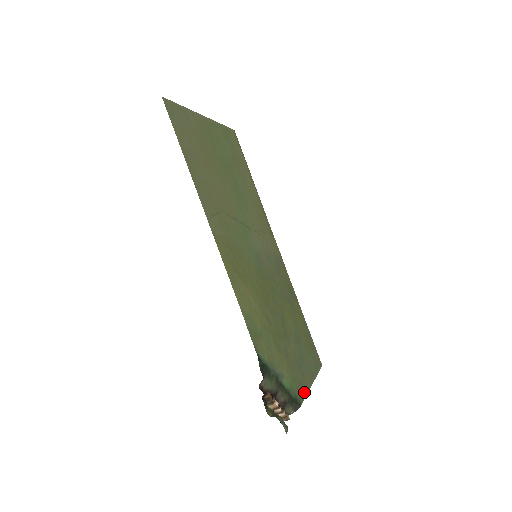
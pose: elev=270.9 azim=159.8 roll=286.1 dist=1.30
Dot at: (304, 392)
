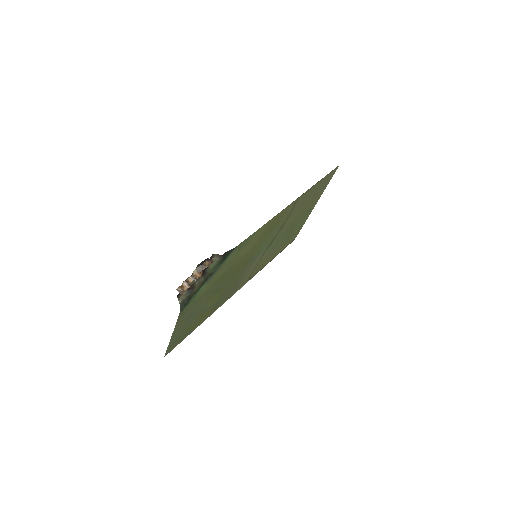
Dot at: (180, 319)
